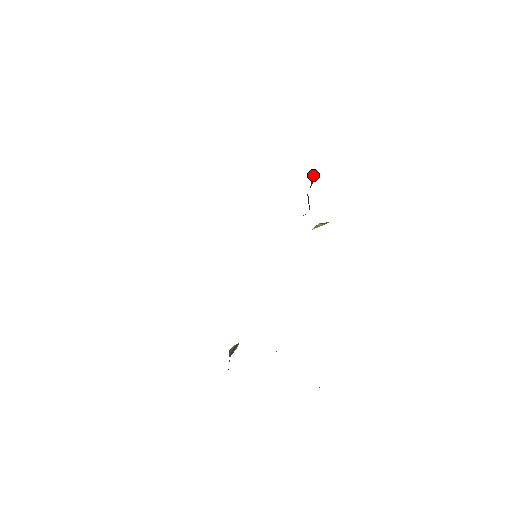
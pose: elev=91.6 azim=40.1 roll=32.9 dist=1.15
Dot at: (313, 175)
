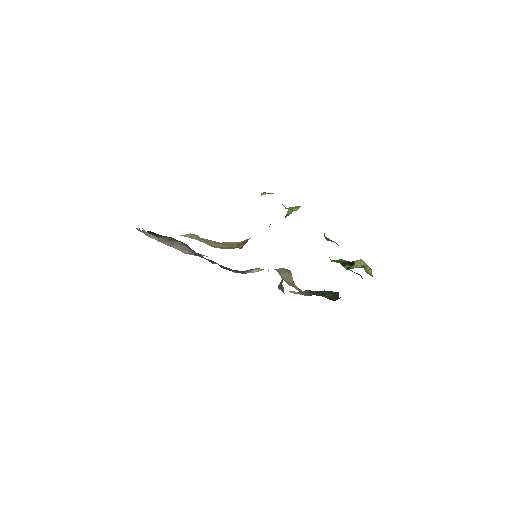
Dot at: (261, 195)
